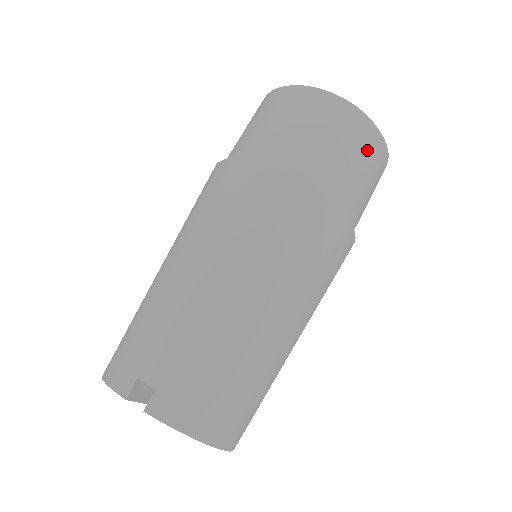
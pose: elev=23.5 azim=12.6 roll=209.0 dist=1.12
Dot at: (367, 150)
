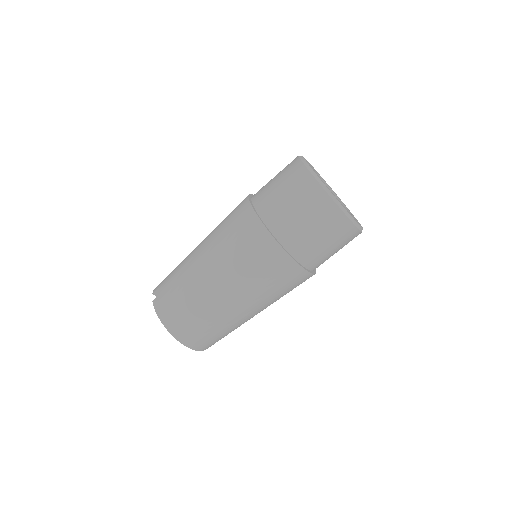
Dot at: (314, 207)
